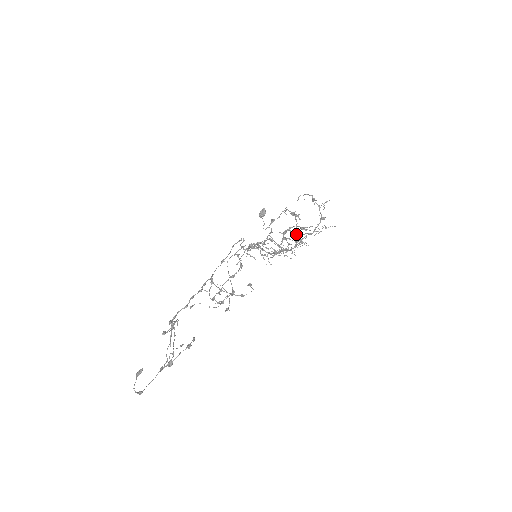
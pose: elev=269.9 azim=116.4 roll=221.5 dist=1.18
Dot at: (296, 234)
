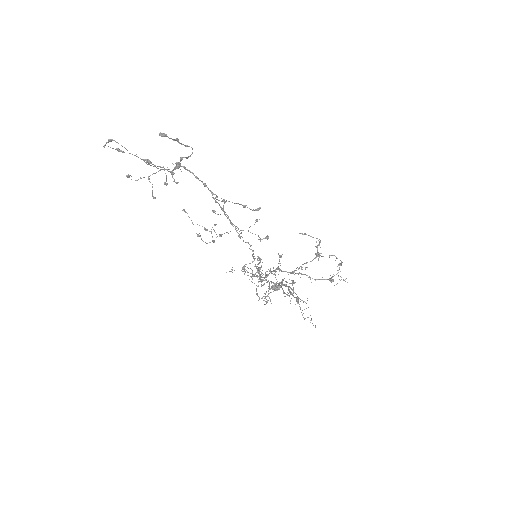
Dot at: (293, 287)
